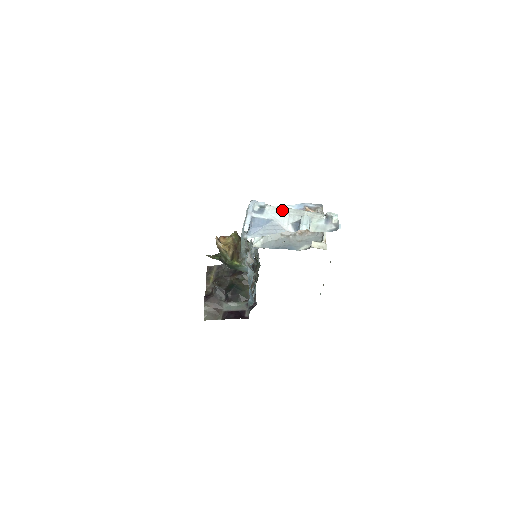
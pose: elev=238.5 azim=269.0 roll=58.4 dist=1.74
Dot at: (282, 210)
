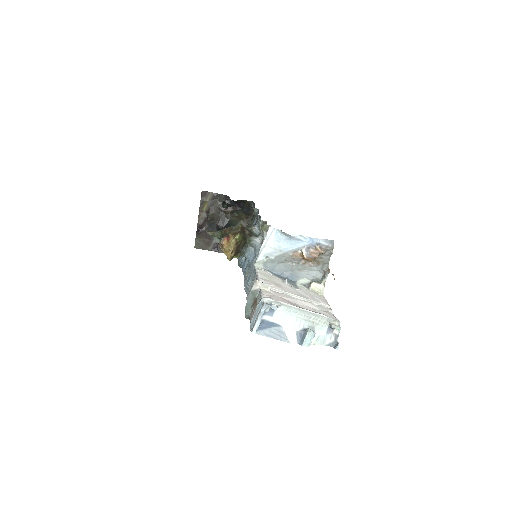
Dot at: (291, 312)
